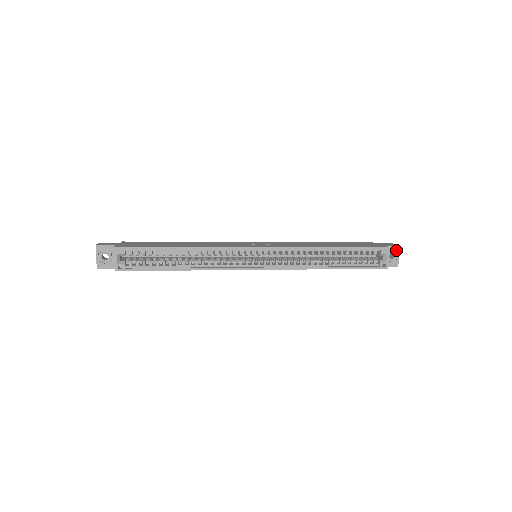
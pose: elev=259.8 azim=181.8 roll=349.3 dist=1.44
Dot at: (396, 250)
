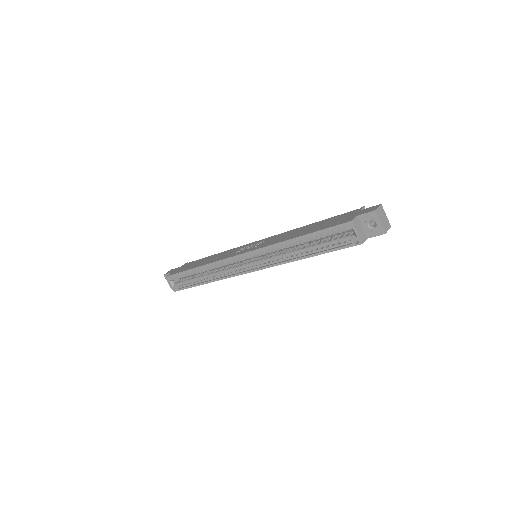
Dot at: (373, 216)
